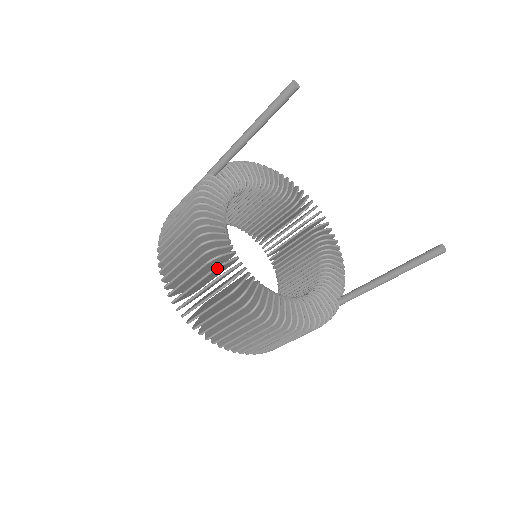
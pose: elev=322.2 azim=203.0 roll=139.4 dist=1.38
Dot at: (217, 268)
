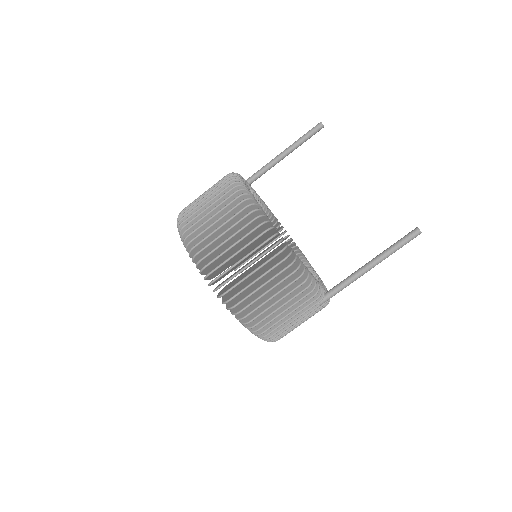
Dot at: (239, 185)
